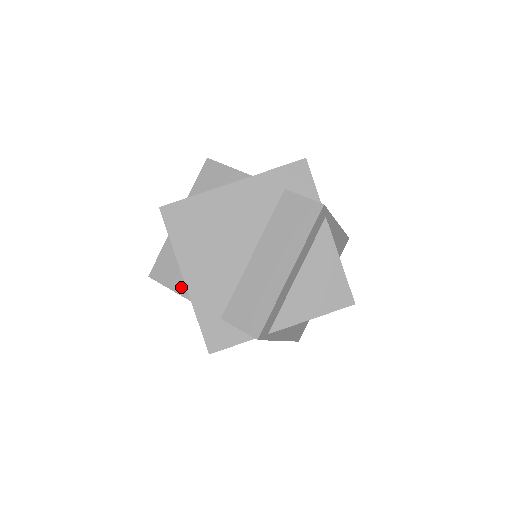
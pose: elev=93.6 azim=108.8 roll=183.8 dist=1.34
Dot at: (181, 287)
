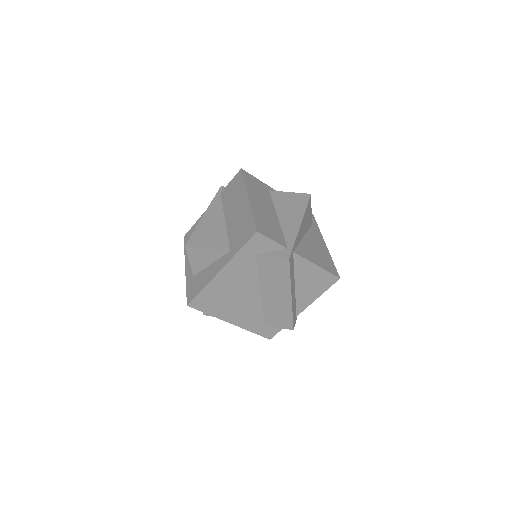
Dot at: occluded
